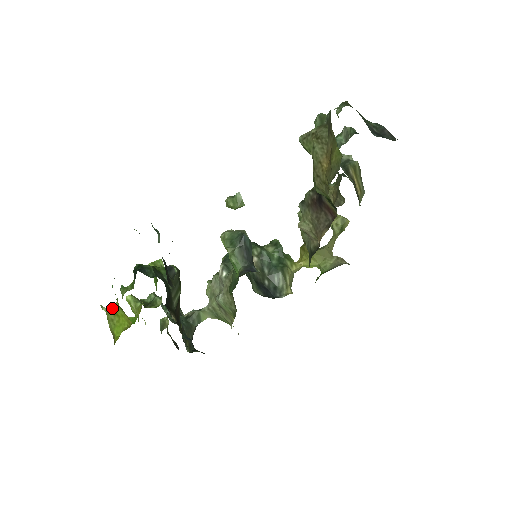
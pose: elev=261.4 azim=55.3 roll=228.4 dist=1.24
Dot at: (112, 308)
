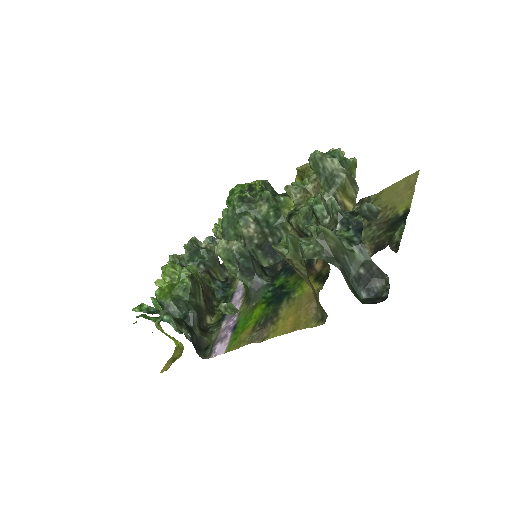
Dot at: (159, 327)
